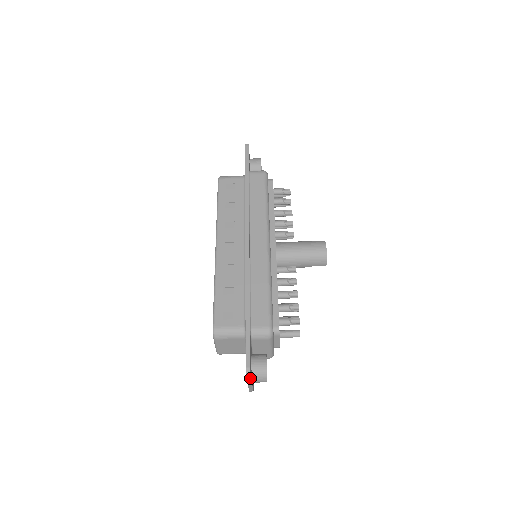
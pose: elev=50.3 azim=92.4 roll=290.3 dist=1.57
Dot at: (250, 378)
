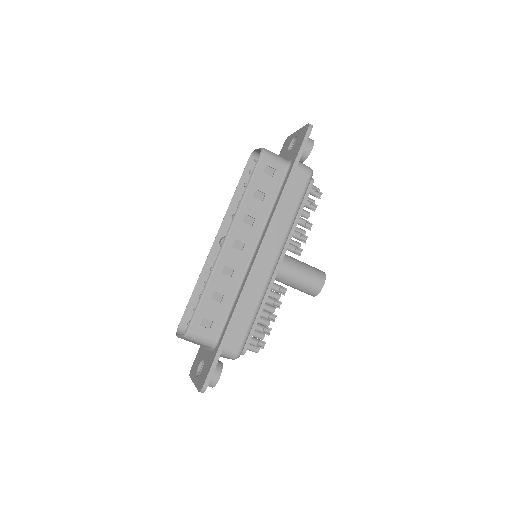
Dot at: (201, 392)
